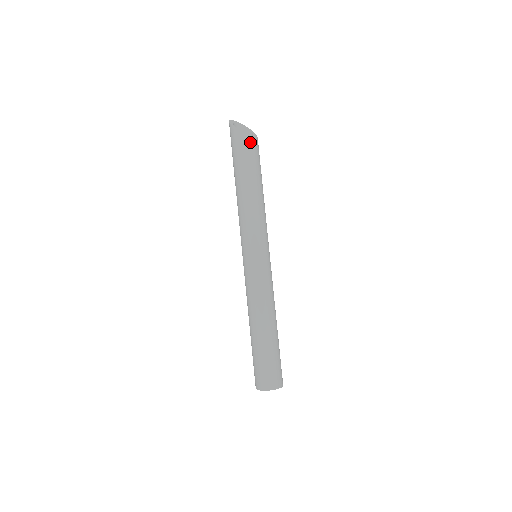
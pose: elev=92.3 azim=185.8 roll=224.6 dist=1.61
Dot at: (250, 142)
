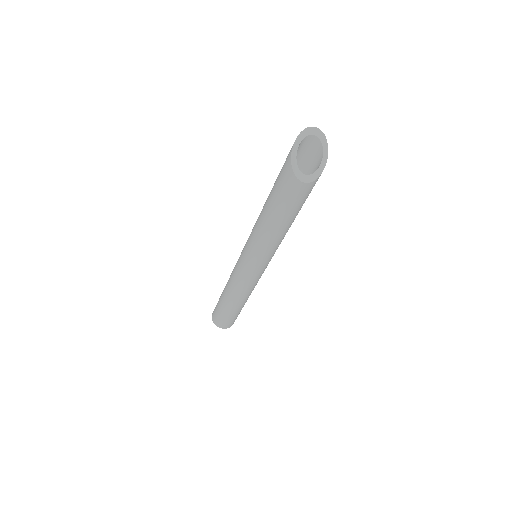
Dot at: (296, 184)
